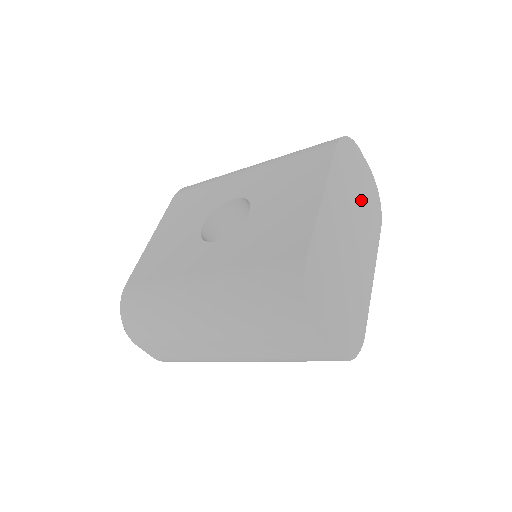
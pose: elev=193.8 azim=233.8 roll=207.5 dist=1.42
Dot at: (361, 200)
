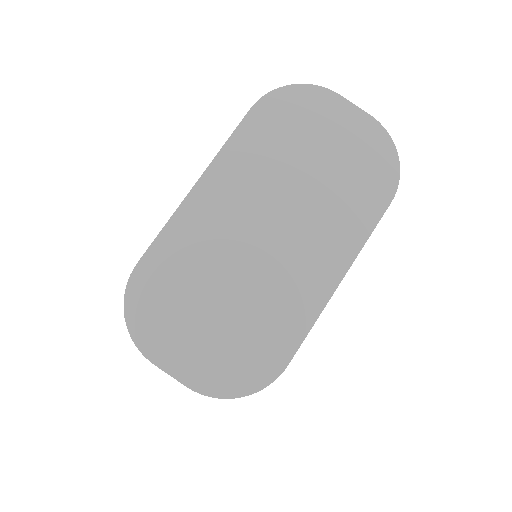
Dot at: (321, 169)
